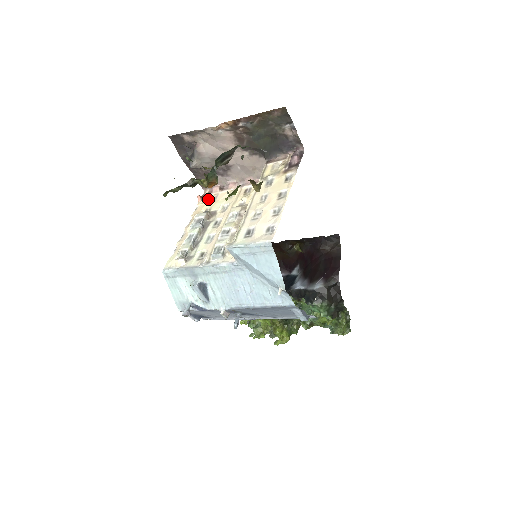
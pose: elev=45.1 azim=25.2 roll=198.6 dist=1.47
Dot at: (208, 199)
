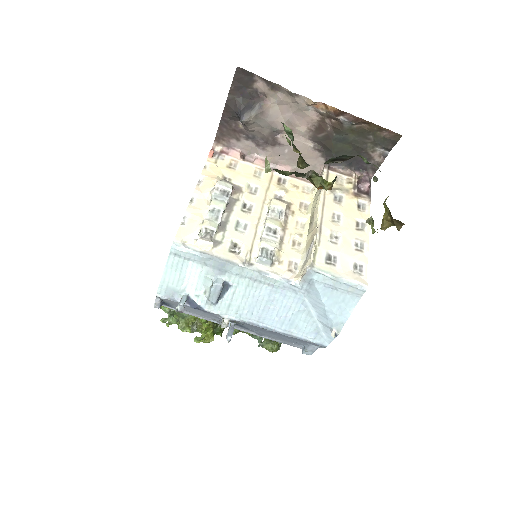
Dot at: (223, 161)
